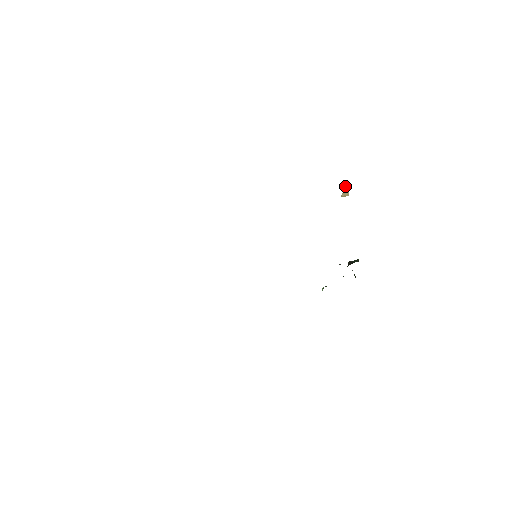
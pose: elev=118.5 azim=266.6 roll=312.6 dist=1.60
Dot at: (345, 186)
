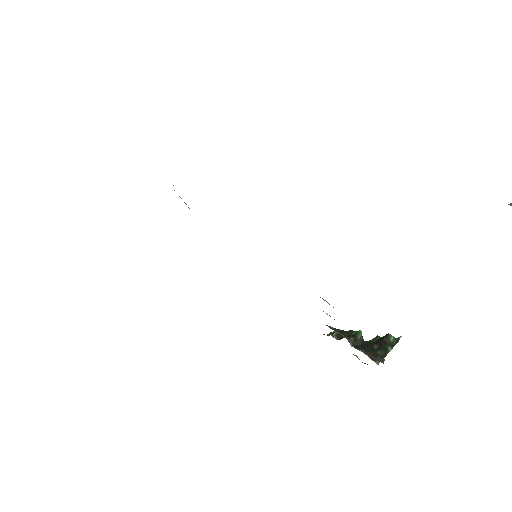
Dot at: out of frame
